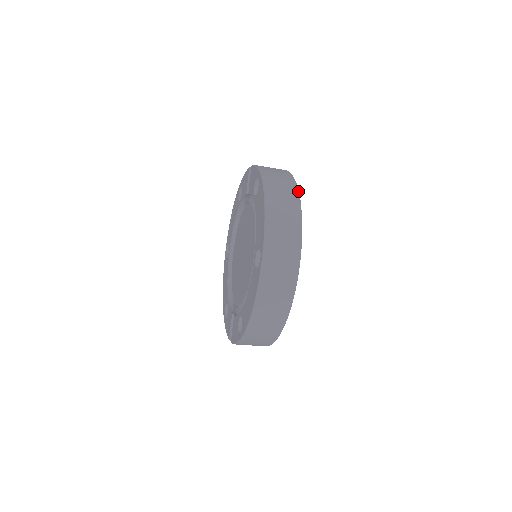
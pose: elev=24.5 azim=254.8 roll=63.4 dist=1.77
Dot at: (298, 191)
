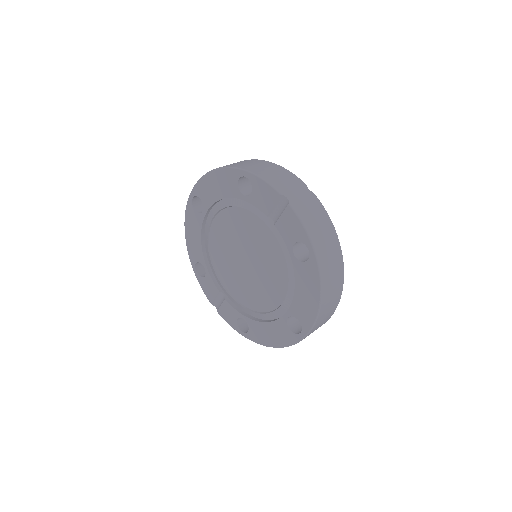
Dot at: (343, 264)
